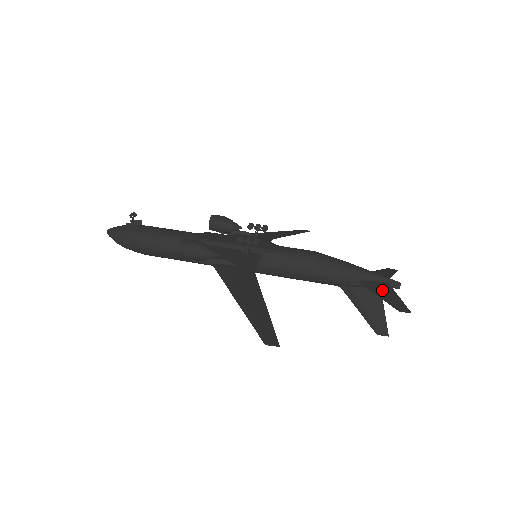
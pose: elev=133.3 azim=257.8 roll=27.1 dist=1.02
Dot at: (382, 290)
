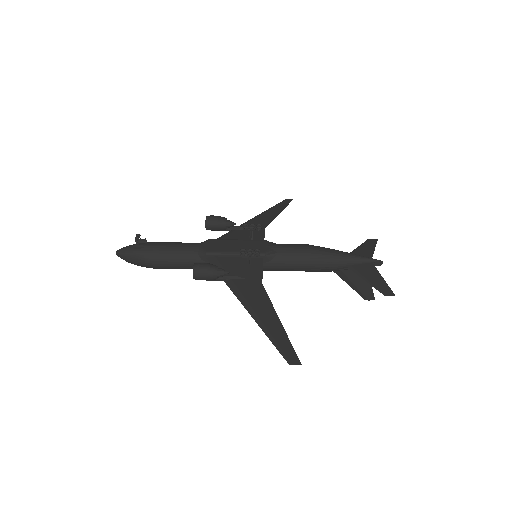
Dot at: (369, 274)
